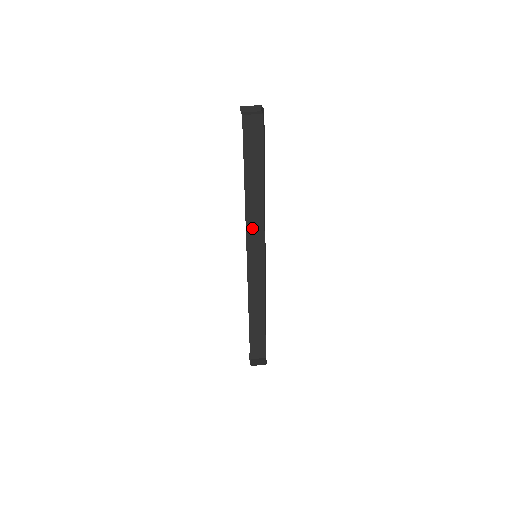
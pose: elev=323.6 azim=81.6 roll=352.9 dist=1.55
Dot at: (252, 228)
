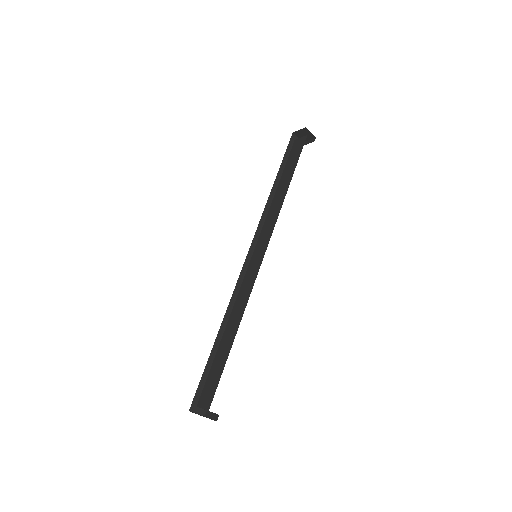
Dot at: (266, 229)
